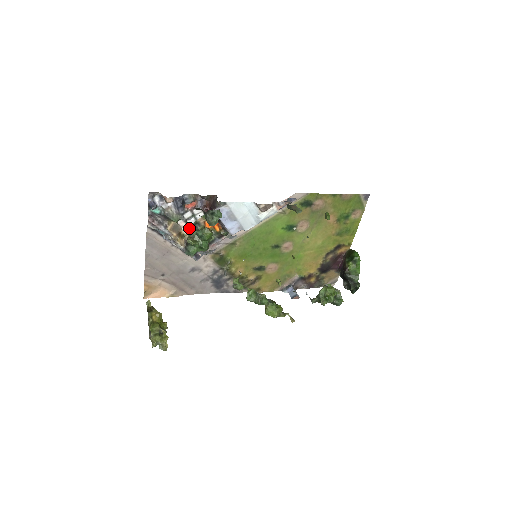
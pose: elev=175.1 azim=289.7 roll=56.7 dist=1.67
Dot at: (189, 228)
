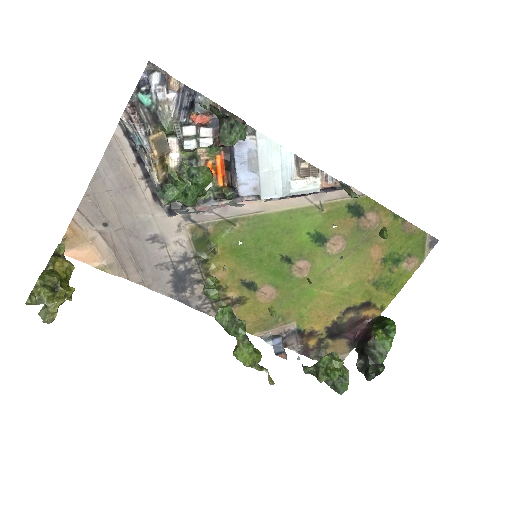
Dot at: (180, 159)
